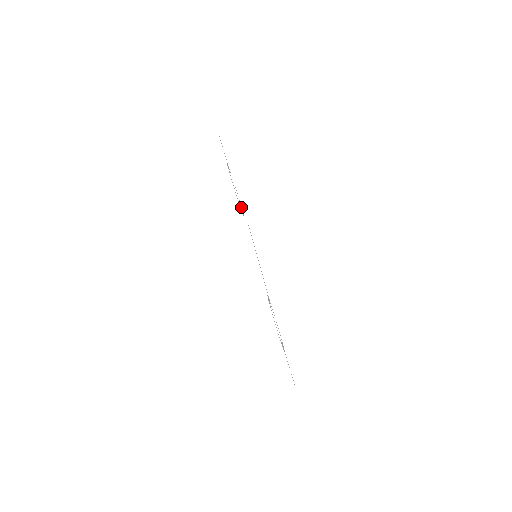
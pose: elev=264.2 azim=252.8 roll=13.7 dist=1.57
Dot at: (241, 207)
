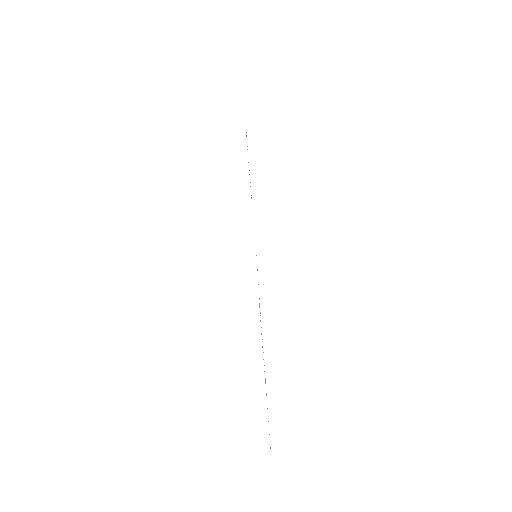
Dot at: occluded
